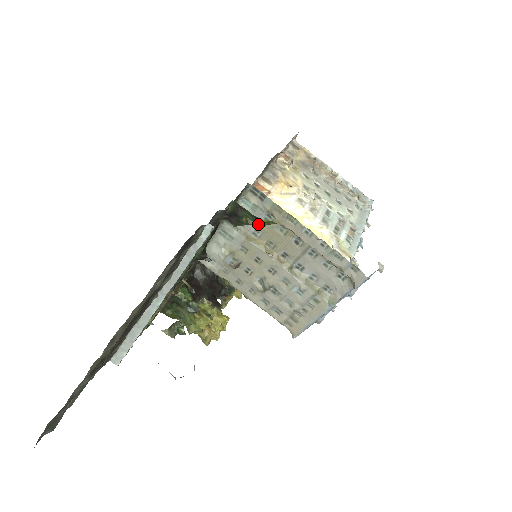
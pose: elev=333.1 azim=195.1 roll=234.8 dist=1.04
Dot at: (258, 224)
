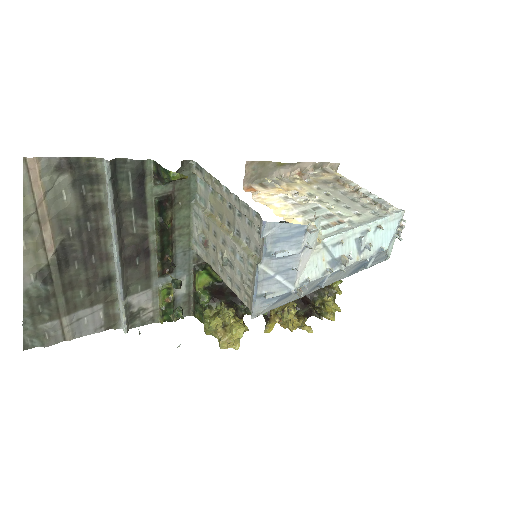
Dot at: (169, 176)
